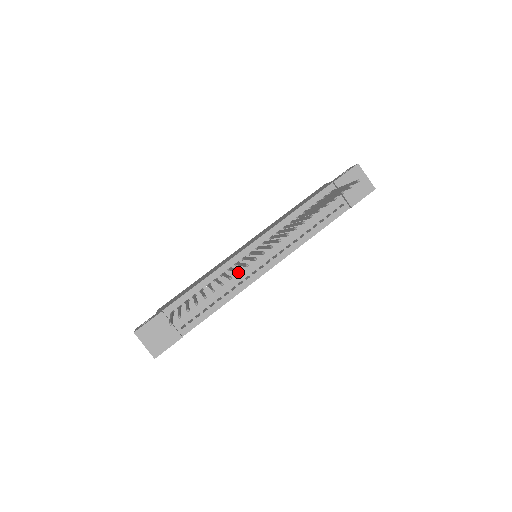
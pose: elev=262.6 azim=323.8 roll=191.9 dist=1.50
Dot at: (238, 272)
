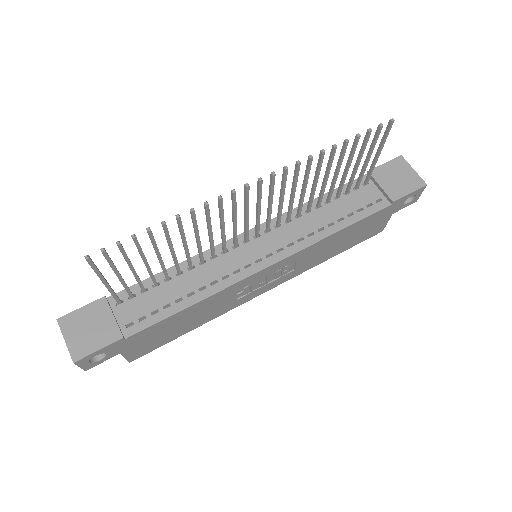
Dot at: (205, 203)
